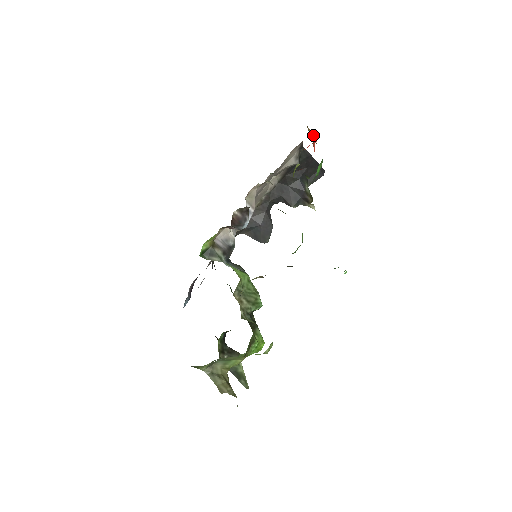
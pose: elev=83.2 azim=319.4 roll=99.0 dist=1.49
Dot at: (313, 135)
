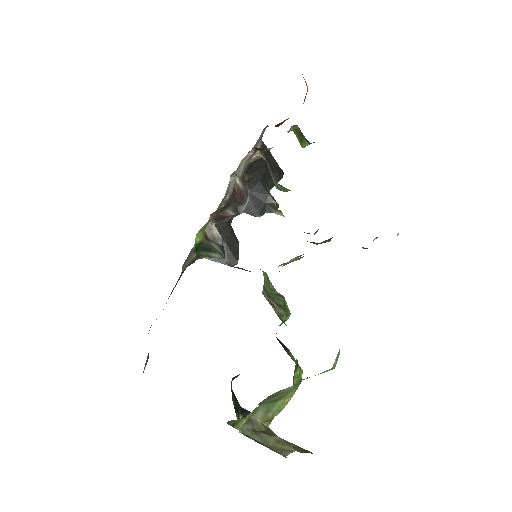
Dot at: (307, 87)
